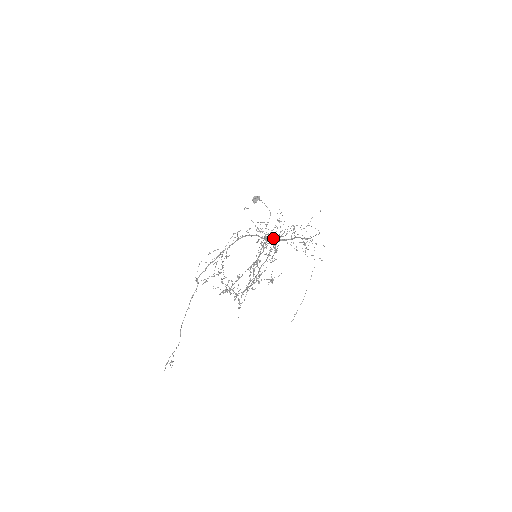
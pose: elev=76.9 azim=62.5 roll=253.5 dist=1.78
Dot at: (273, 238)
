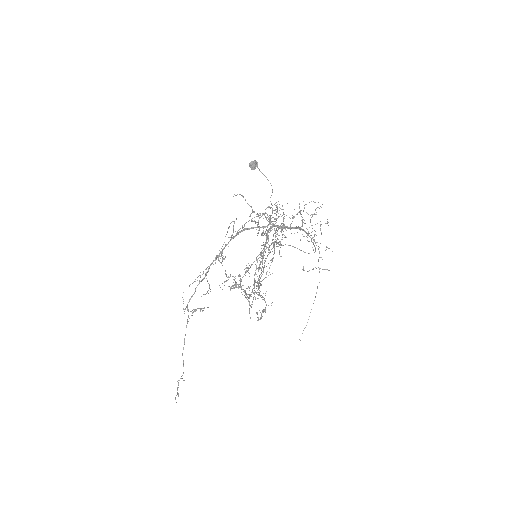
Dot at: occluded
